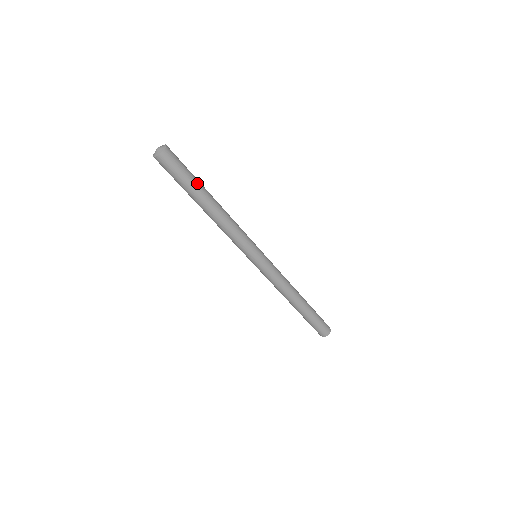
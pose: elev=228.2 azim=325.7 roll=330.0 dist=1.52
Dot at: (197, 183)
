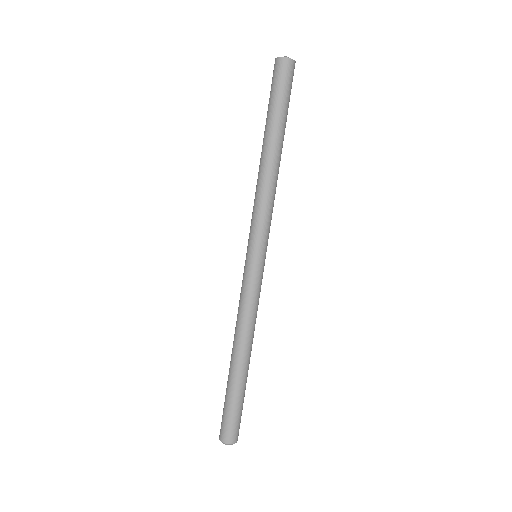
Dot at: (286, 120)
